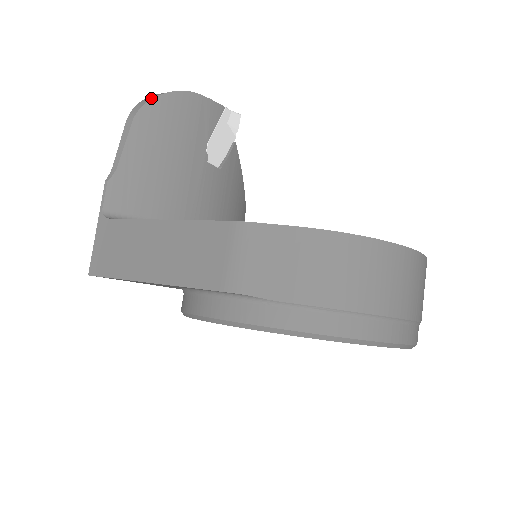
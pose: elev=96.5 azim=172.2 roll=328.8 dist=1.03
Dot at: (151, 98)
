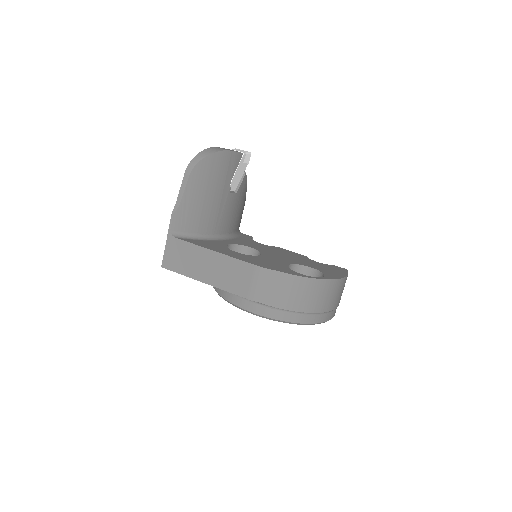
Dot at: (201, 158)
